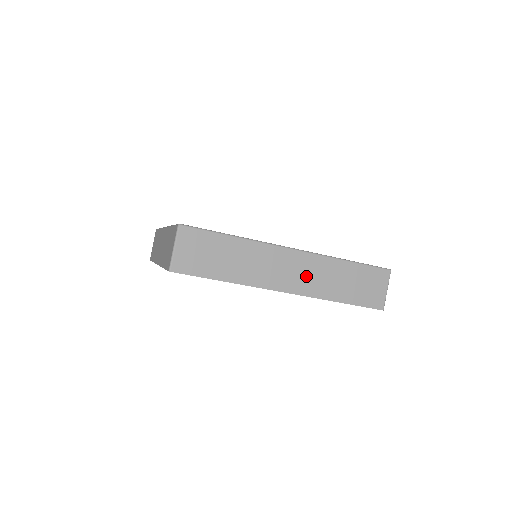
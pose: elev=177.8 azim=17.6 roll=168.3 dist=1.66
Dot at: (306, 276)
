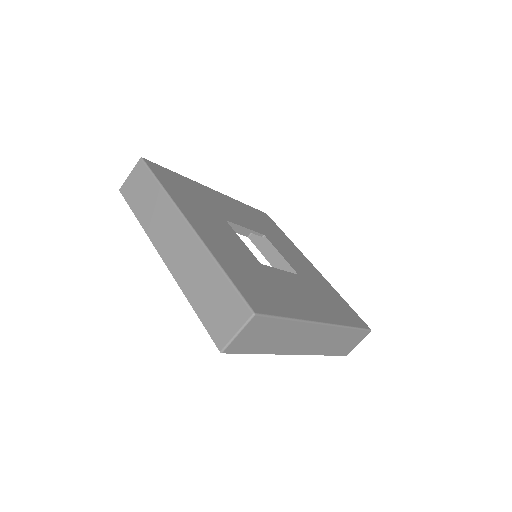
Dot at: (319, 342)
